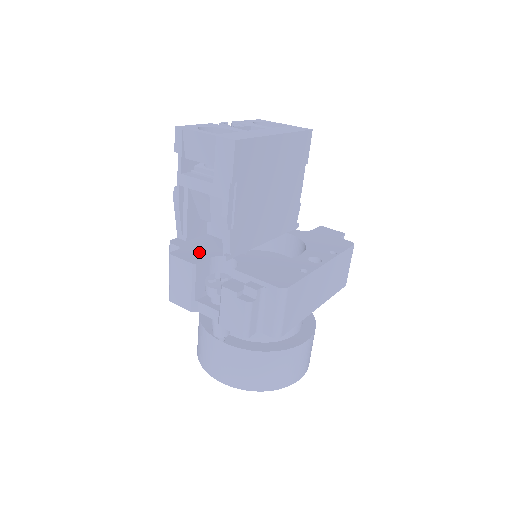
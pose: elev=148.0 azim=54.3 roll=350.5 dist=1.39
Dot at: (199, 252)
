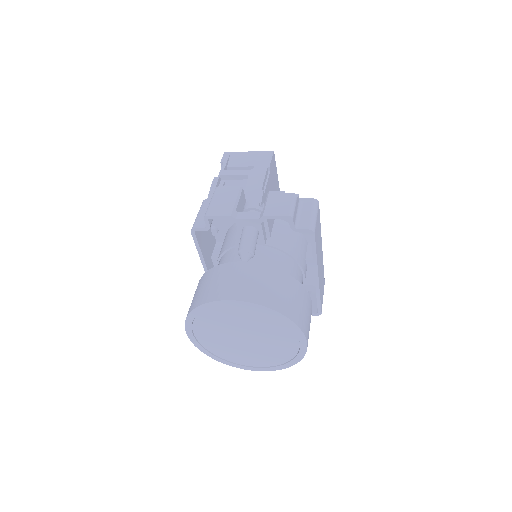
Dot at: occluded
